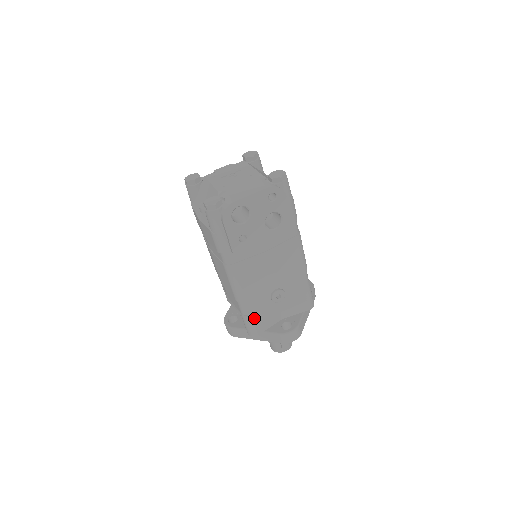
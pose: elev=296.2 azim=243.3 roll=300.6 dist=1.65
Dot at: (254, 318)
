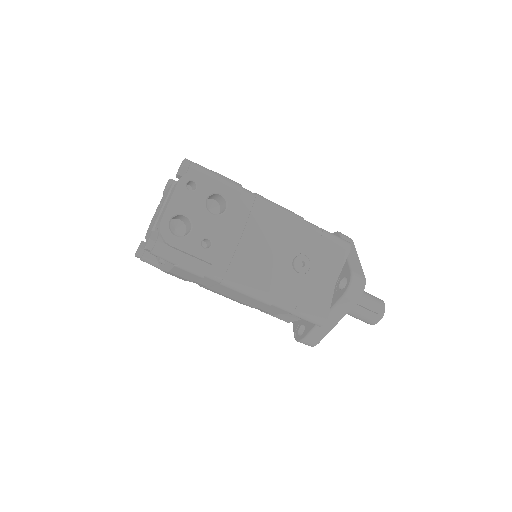
Dot at: (304, 305)
